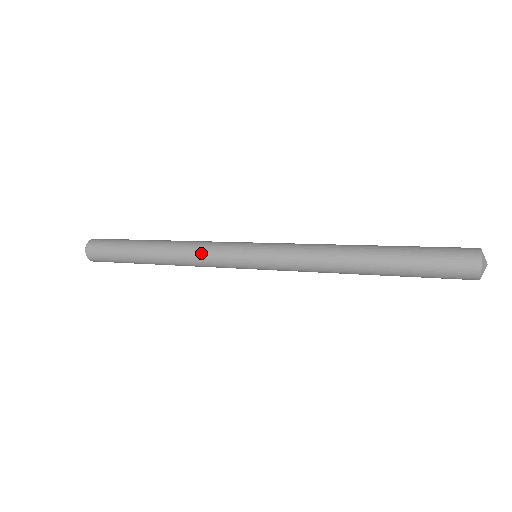
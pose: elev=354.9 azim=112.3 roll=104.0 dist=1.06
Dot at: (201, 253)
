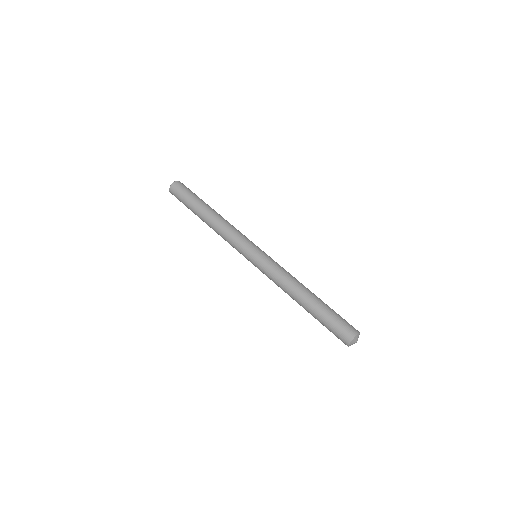
Dot at: (227, 241)
